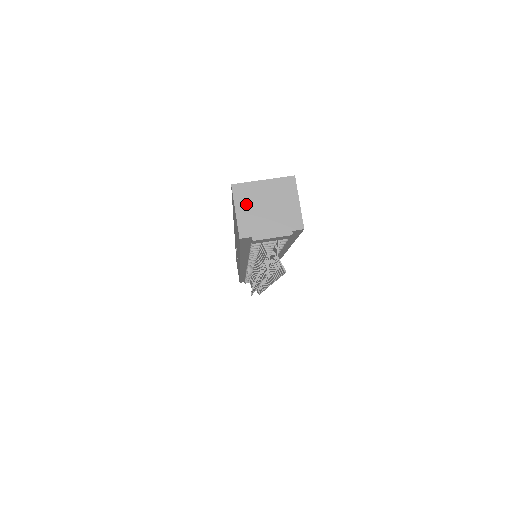
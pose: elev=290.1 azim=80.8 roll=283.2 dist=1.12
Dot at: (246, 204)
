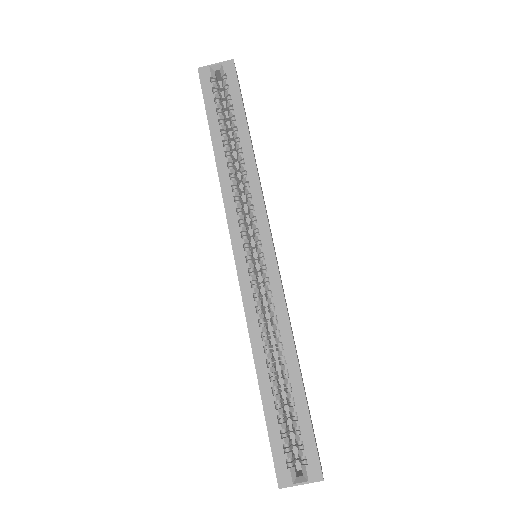
Dot at: occluded
